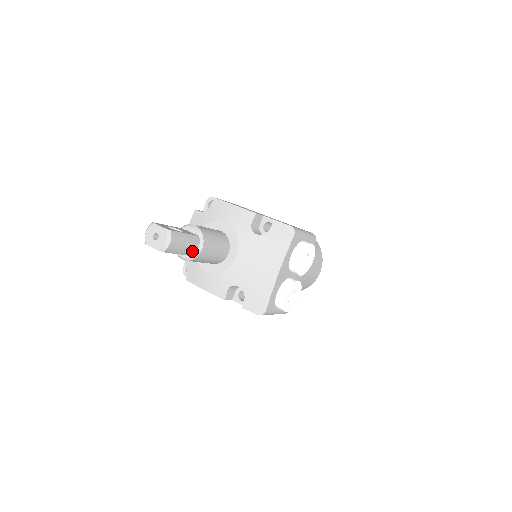
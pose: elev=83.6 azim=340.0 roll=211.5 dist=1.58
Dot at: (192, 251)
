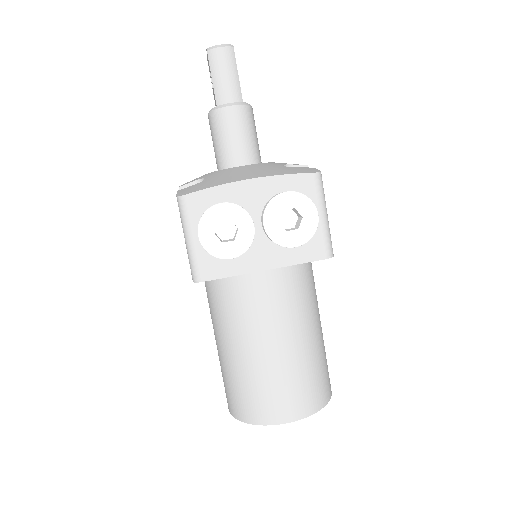
Dot at: (223, 96)
